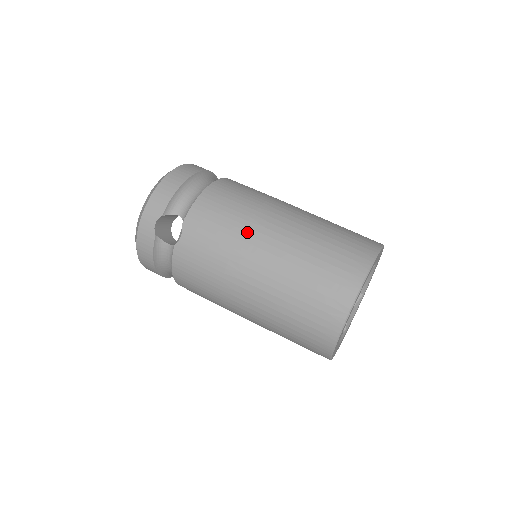
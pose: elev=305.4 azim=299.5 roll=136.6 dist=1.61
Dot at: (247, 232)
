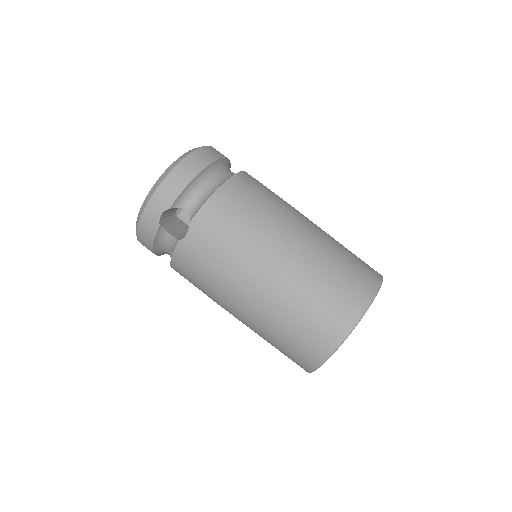
Dot at: (255, 247)
